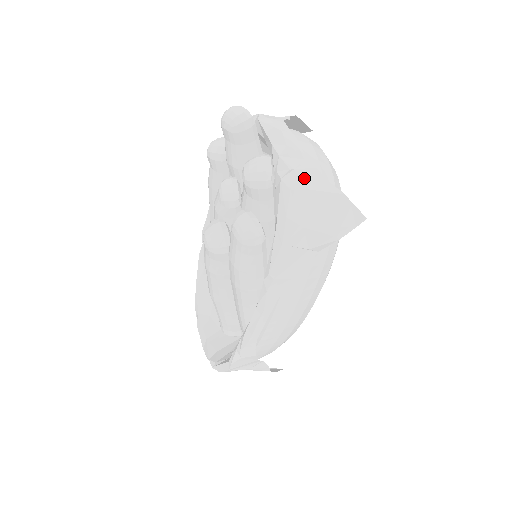
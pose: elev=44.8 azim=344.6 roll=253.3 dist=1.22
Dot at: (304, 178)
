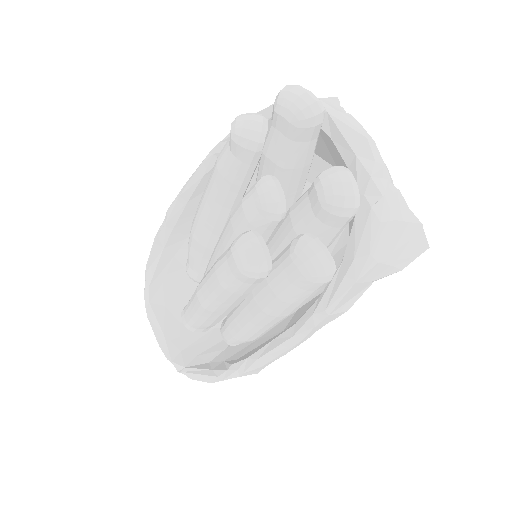
Dot at: (392, 206)
